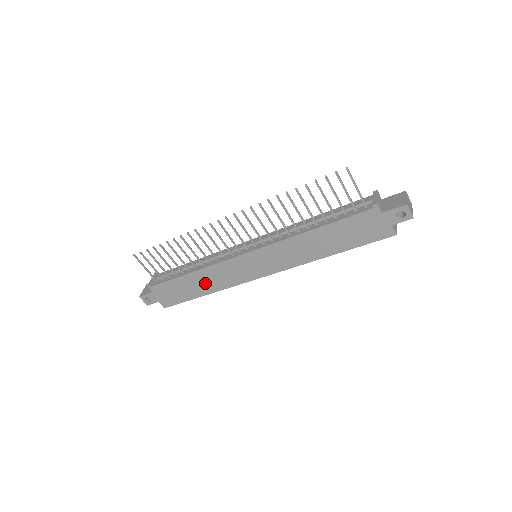
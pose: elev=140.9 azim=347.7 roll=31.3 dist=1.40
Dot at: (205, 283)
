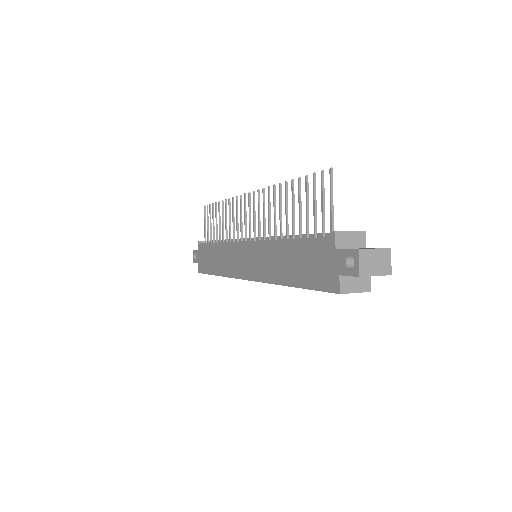
Dot at: (219, 261)
